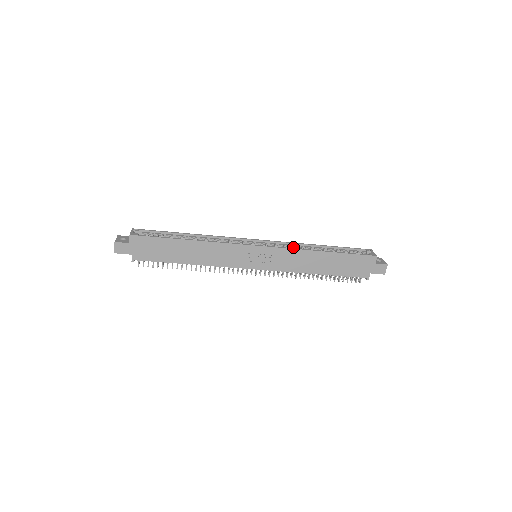
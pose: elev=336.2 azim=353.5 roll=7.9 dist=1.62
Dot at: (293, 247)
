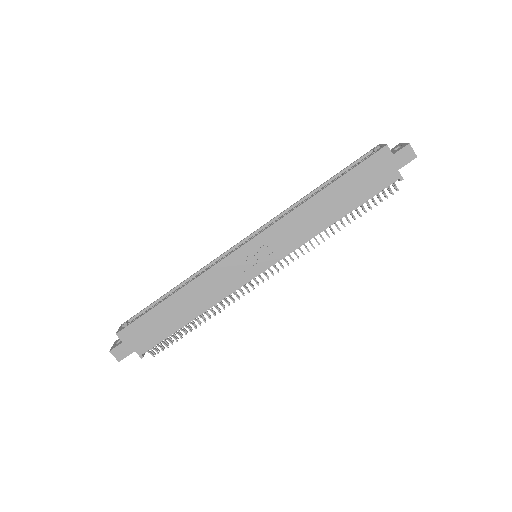
Dot at: occluded
